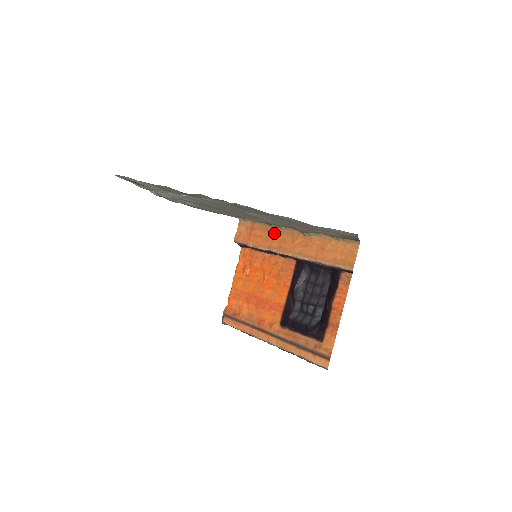
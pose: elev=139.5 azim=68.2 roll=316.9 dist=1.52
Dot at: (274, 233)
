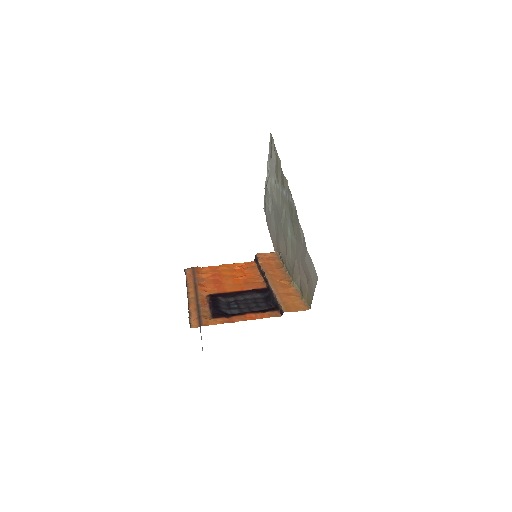
Dot at: (279, 270)
